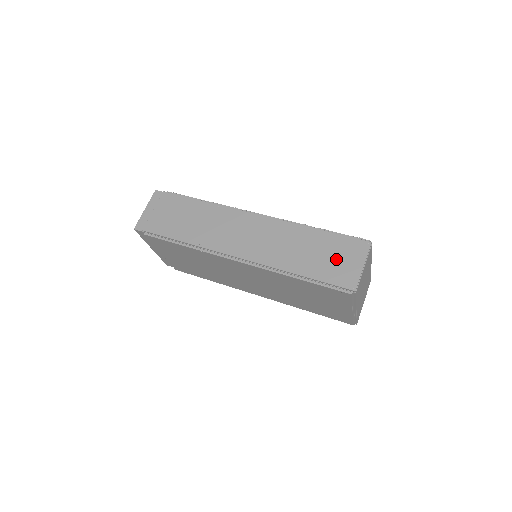
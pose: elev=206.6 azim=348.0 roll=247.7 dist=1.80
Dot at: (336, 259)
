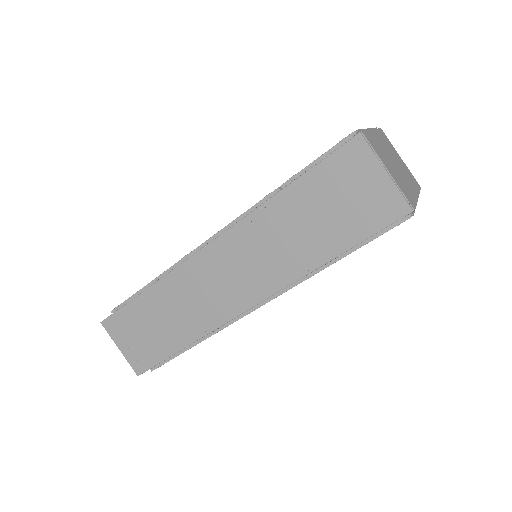
Dot at: (347, 199)
